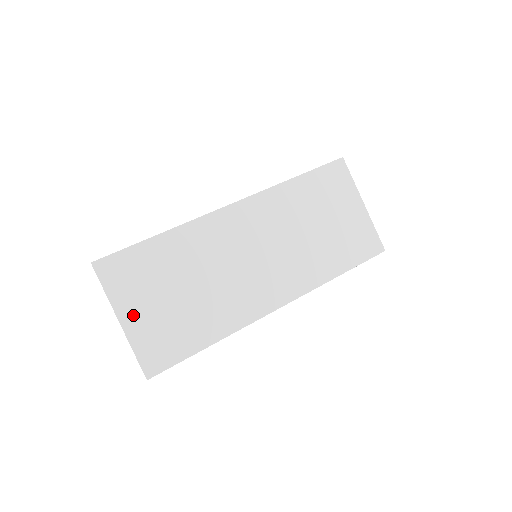
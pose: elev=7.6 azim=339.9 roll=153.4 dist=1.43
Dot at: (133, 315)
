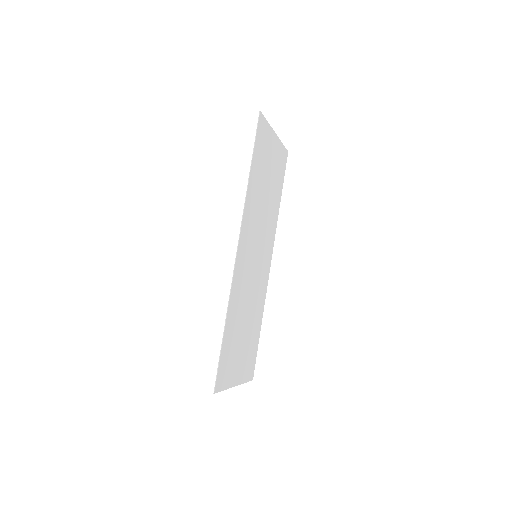
Dot at: (238, 374)
